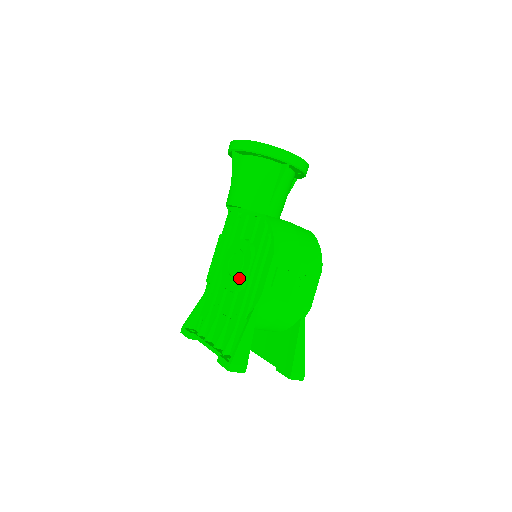
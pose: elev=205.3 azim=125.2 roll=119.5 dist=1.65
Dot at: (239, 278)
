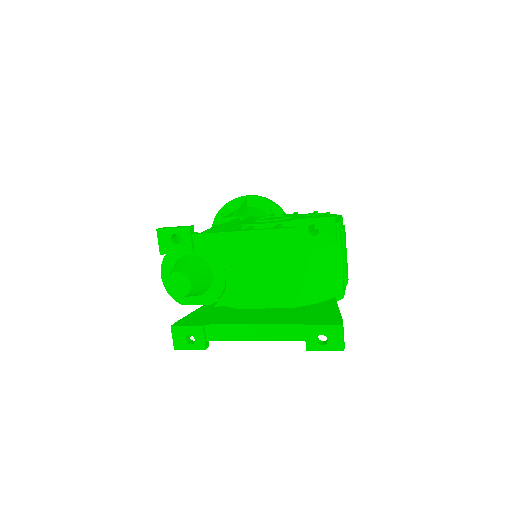
Dot at: (288, 219)
